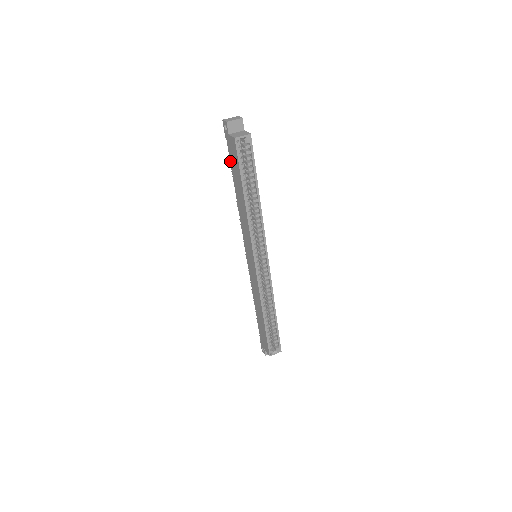
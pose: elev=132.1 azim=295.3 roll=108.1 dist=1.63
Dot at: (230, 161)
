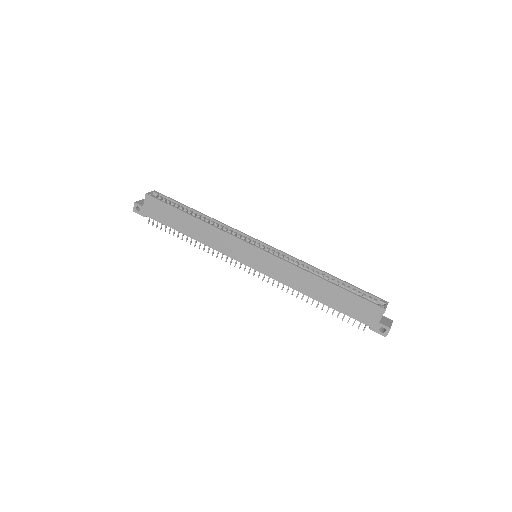
Dot at: (163, 224)
